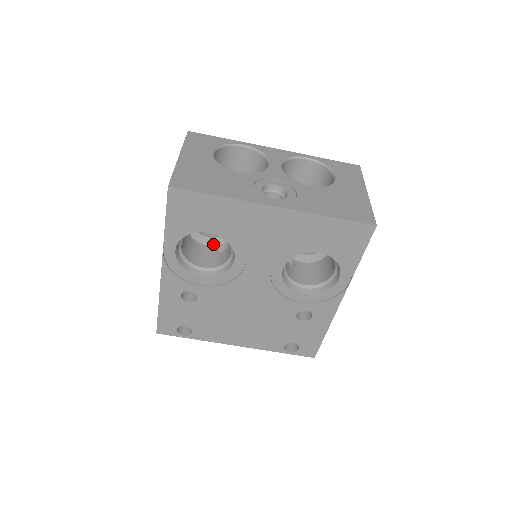
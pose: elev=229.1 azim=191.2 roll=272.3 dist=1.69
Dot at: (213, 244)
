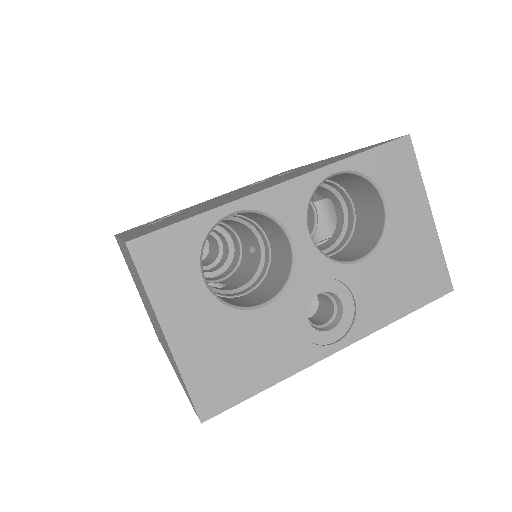
Dot at: occluded
